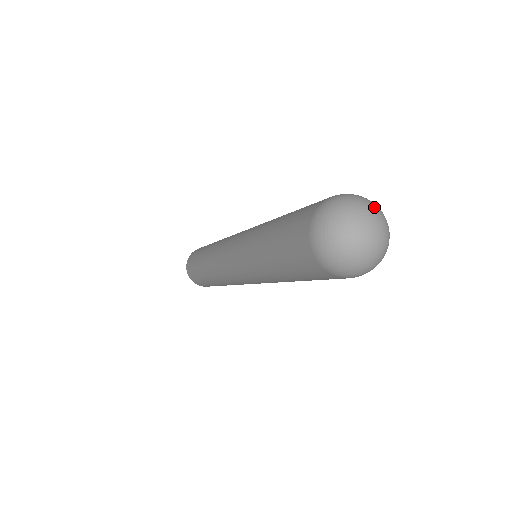
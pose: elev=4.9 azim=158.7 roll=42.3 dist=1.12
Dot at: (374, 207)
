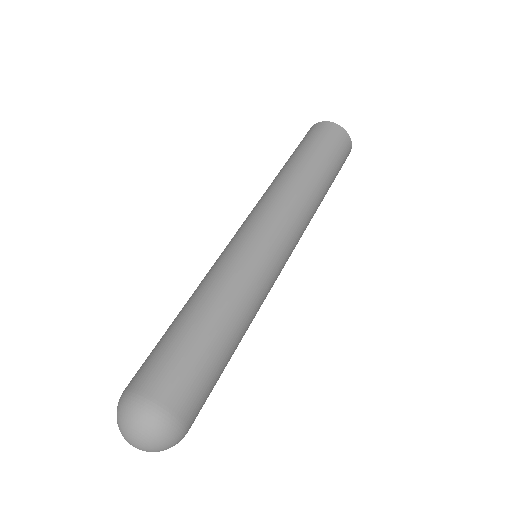
Dot at: (128, 427)
